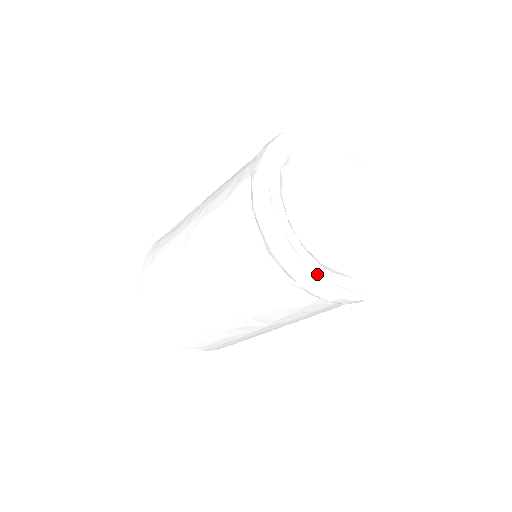
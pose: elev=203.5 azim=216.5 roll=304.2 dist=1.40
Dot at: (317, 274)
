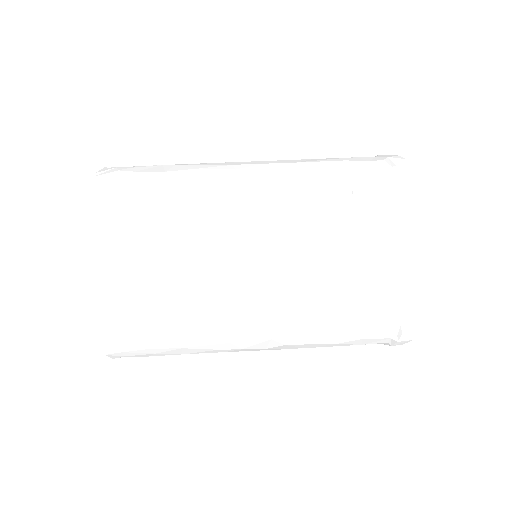
Dot at: occluded
